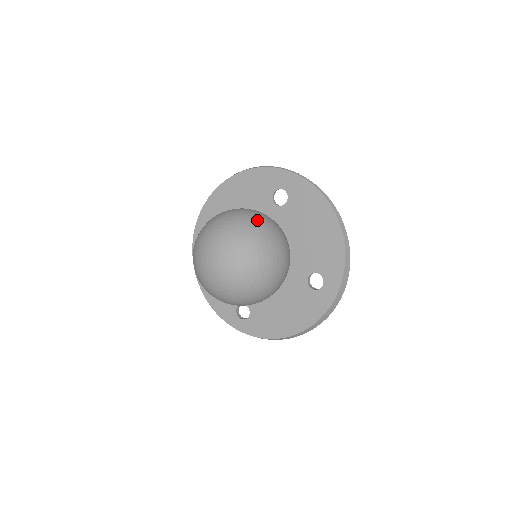
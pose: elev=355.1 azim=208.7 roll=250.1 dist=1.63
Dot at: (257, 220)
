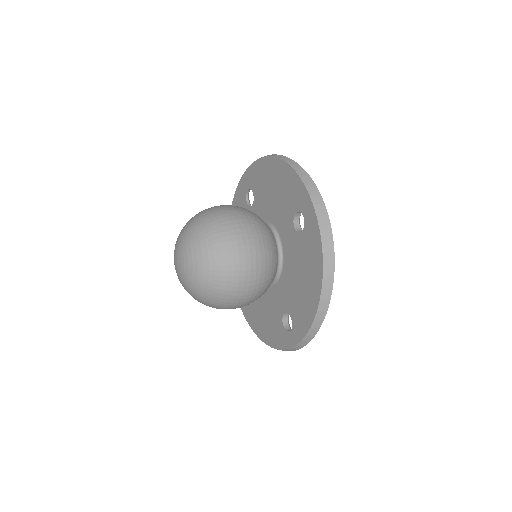
Dot at: occluded
